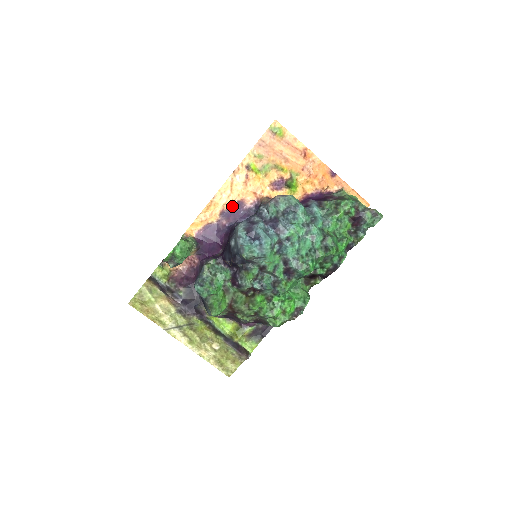
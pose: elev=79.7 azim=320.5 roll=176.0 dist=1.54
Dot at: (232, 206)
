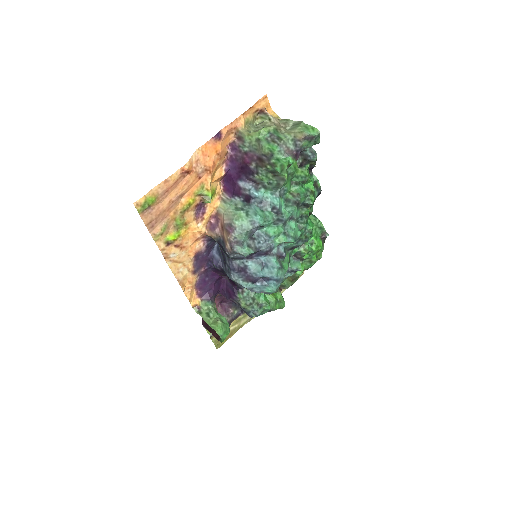
Dot at: (194, 262)
